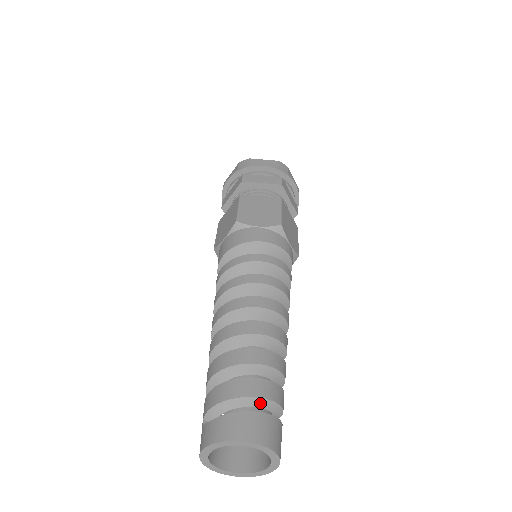
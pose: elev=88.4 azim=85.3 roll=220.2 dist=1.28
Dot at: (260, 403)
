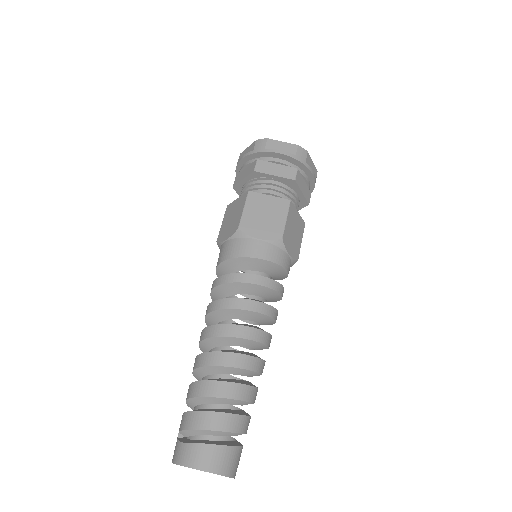
Dot at: (225, 434)
